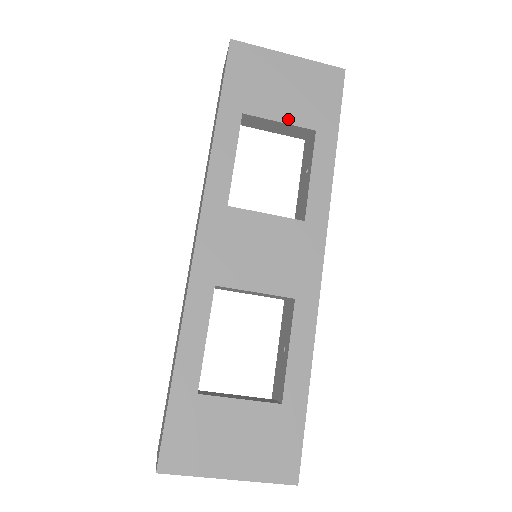
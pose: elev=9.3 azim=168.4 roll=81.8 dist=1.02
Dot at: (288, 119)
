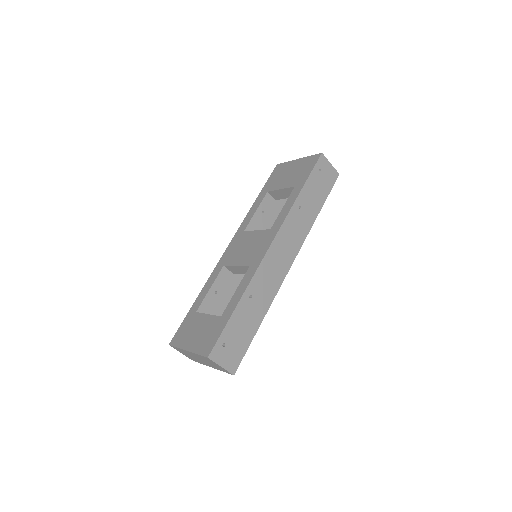
Dot at: (285, 186)
